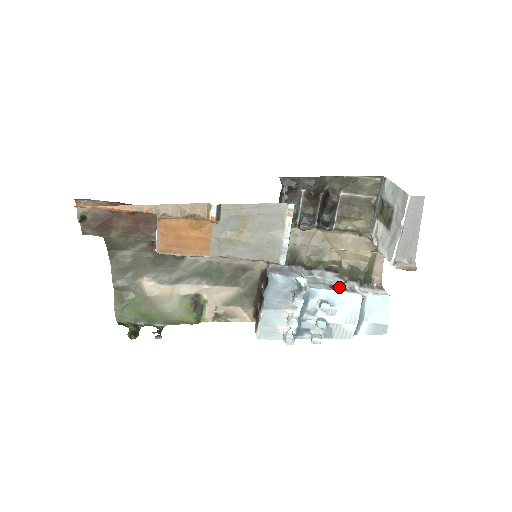
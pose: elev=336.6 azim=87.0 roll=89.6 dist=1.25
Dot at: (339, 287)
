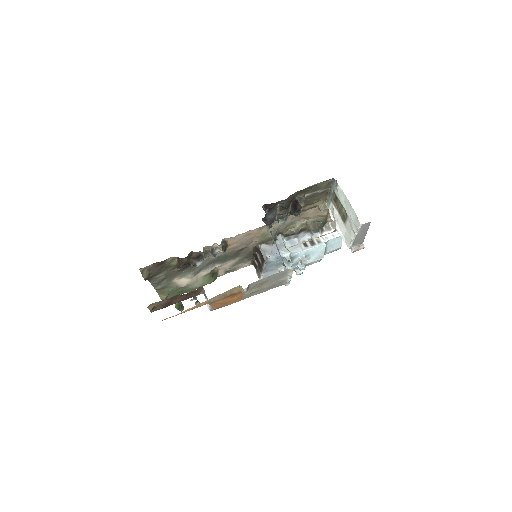
Dot at: (309, 242)
